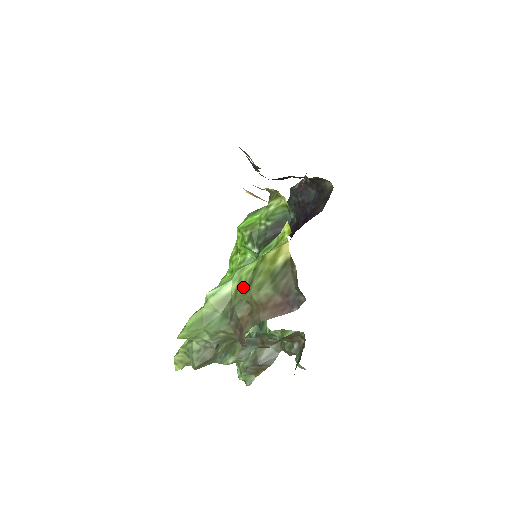
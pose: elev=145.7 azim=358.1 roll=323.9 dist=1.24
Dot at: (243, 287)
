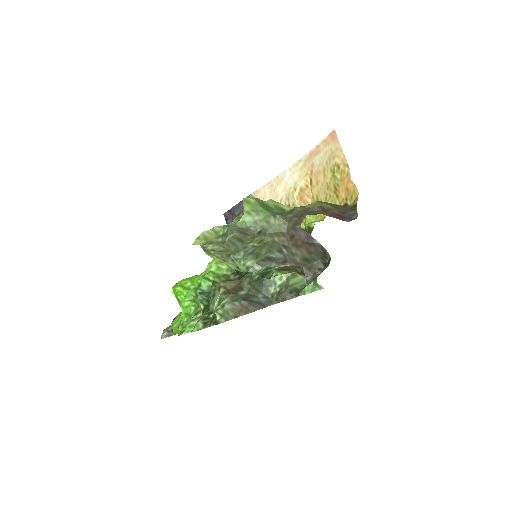
Dot at: occluded
